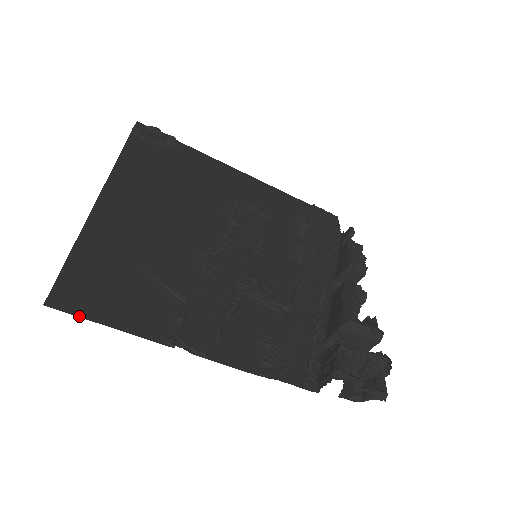
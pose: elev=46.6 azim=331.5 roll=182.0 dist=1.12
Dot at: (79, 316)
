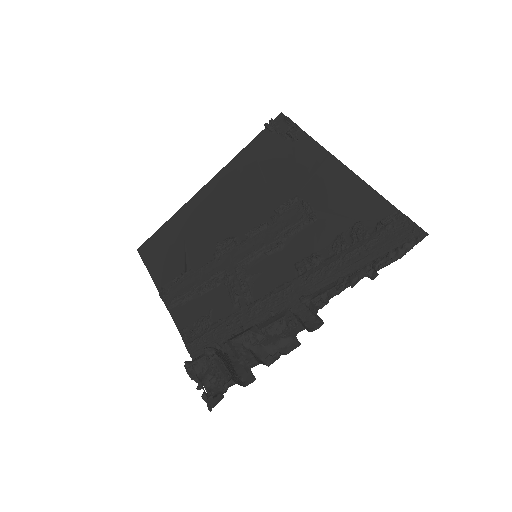
Dot at: (143, 260)
